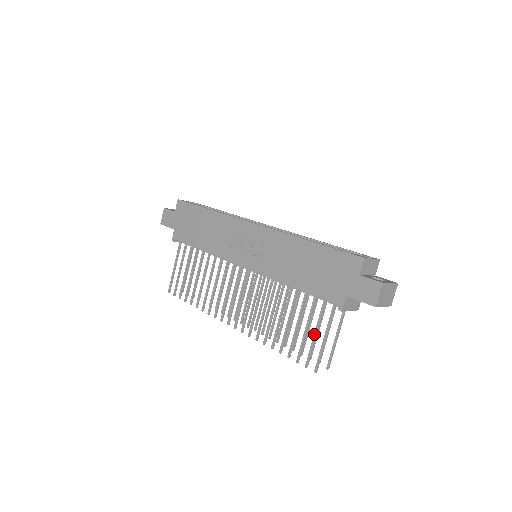
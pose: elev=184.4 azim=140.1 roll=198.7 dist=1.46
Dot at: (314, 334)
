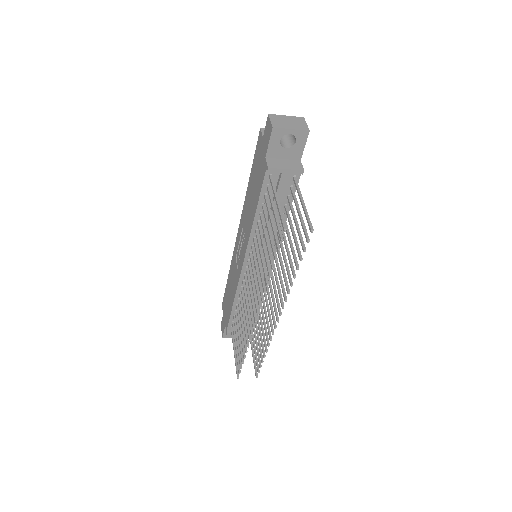
Dot at: (273, 213)
